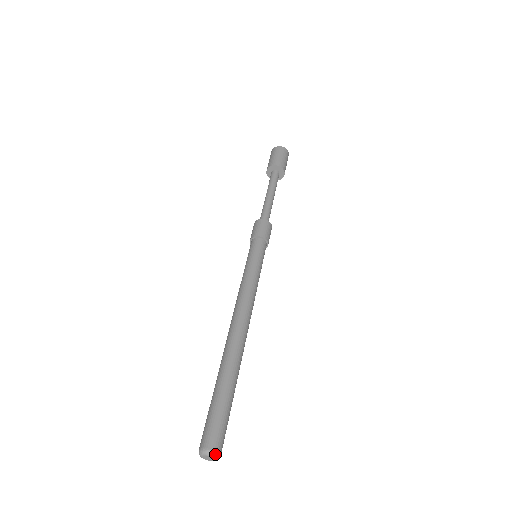
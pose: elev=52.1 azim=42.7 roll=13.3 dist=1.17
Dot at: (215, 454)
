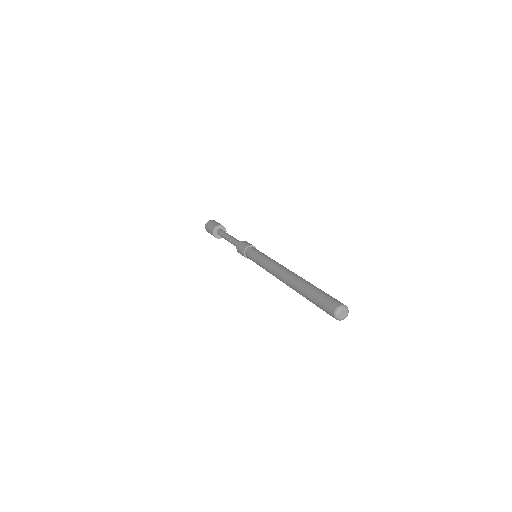
Dot at: (345, 306)
